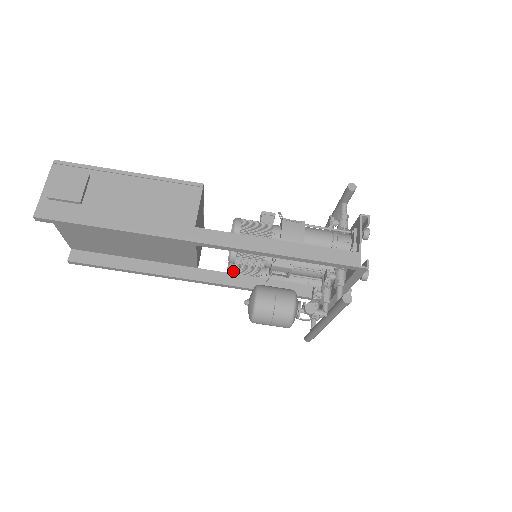
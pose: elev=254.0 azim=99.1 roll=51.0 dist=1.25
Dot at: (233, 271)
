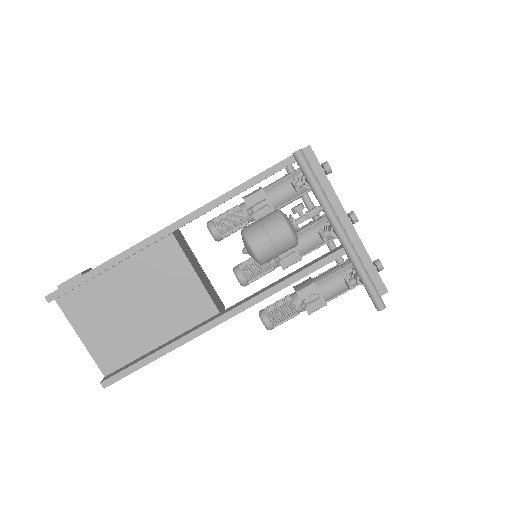
Dot at: (264, 311)
